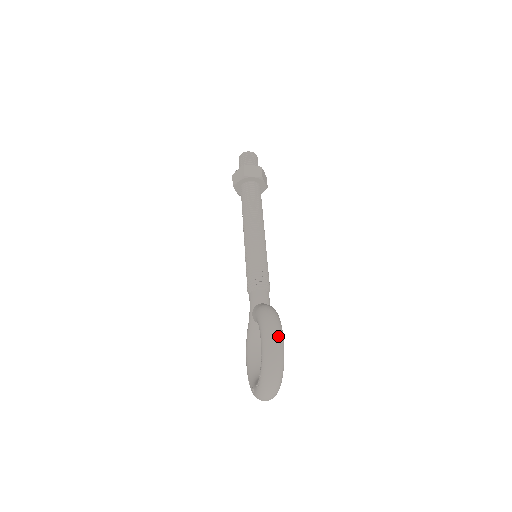
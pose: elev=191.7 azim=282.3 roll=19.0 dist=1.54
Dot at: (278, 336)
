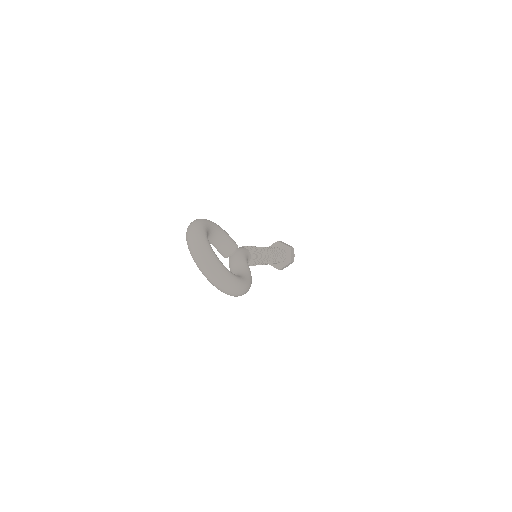
Dot at: occluded
